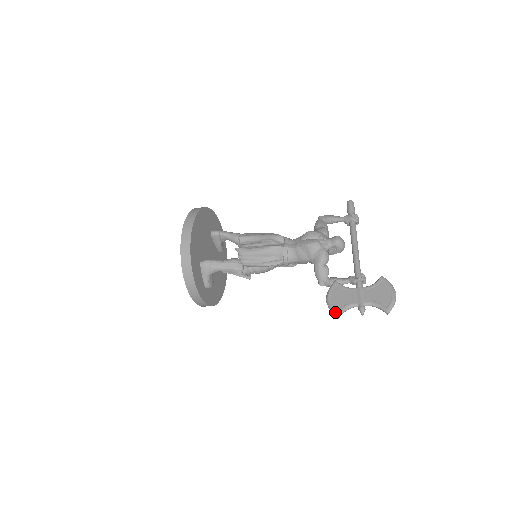
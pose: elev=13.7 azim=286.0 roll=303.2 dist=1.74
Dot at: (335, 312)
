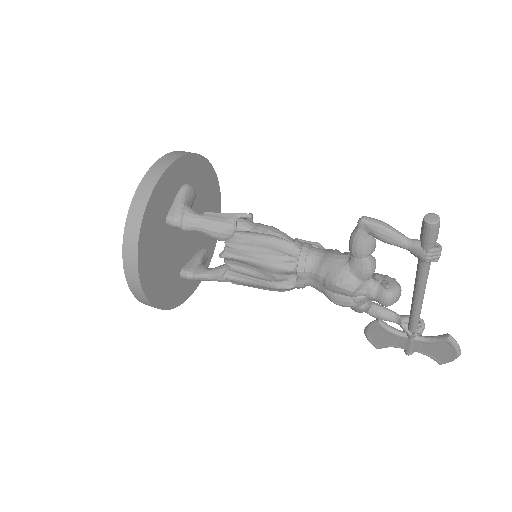
Dot at: occluded
